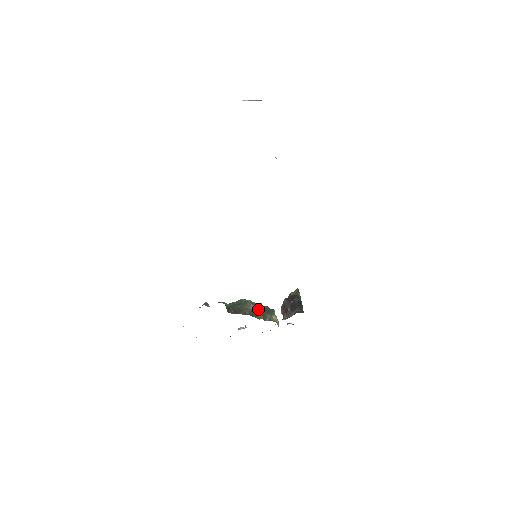
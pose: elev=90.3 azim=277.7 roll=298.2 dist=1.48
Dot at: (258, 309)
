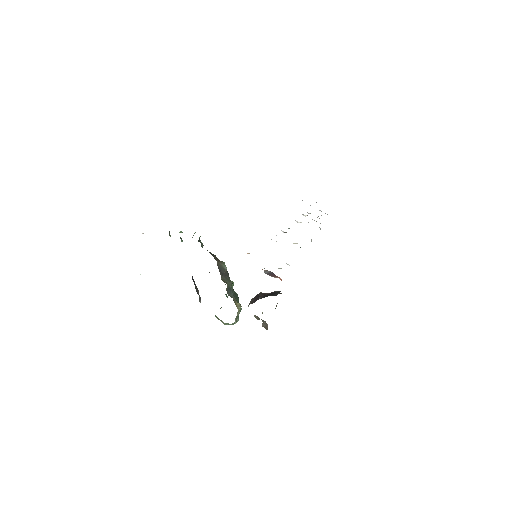
Dot at: (228, 276)
